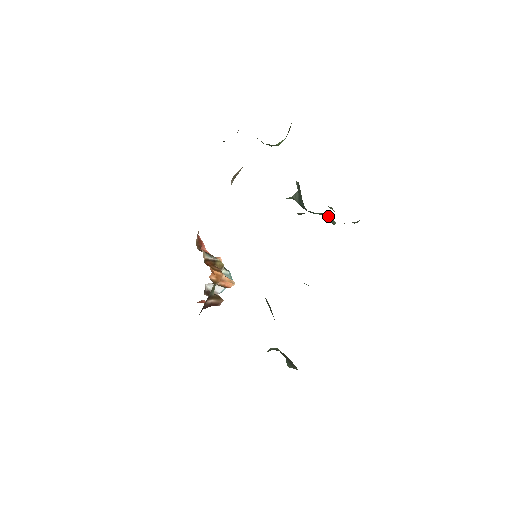
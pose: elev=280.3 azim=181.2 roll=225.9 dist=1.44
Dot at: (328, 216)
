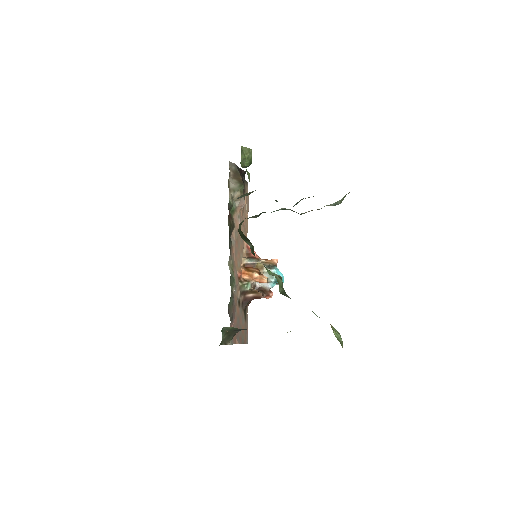
Dot at: (290, 209)
